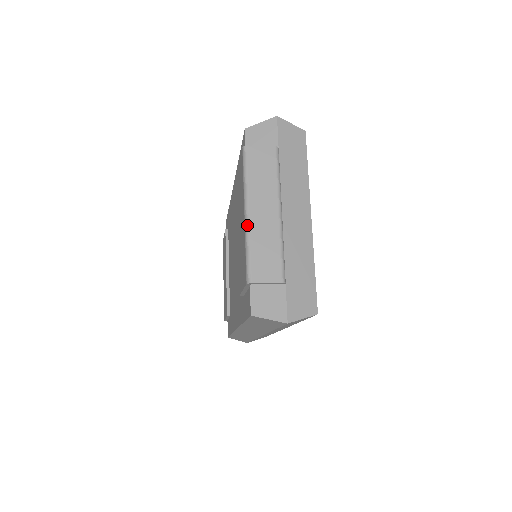
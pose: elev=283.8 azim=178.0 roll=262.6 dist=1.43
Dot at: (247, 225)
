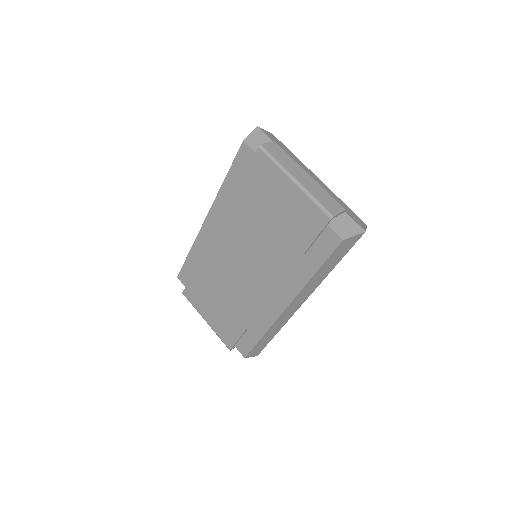
Dot at: (302, 187)
